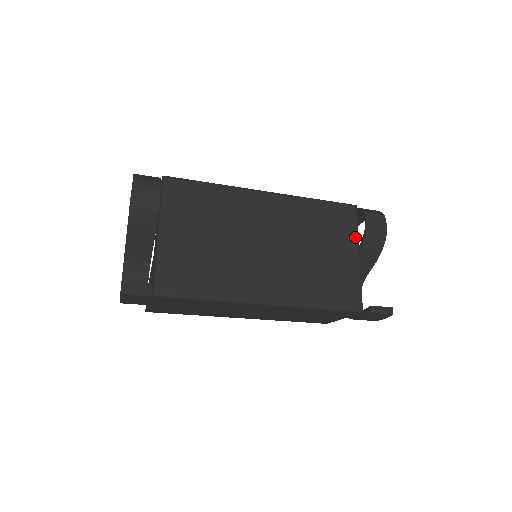
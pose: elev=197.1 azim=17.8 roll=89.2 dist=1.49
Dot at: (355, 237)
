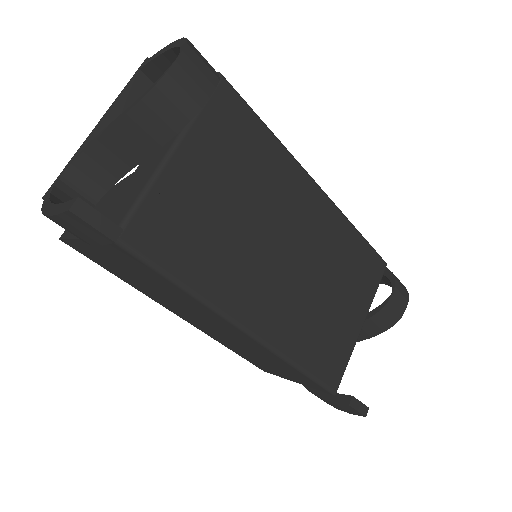
Dot at: (370, 300)
